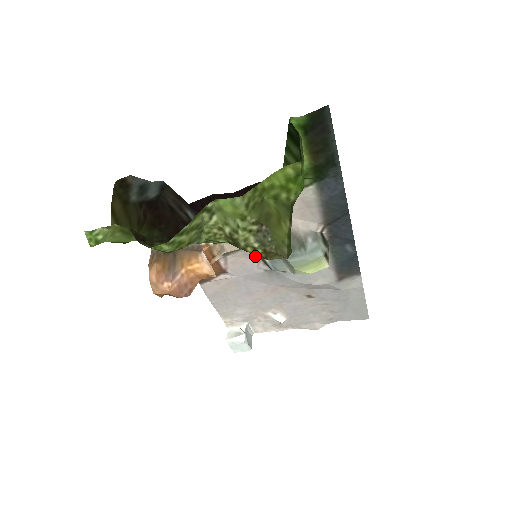
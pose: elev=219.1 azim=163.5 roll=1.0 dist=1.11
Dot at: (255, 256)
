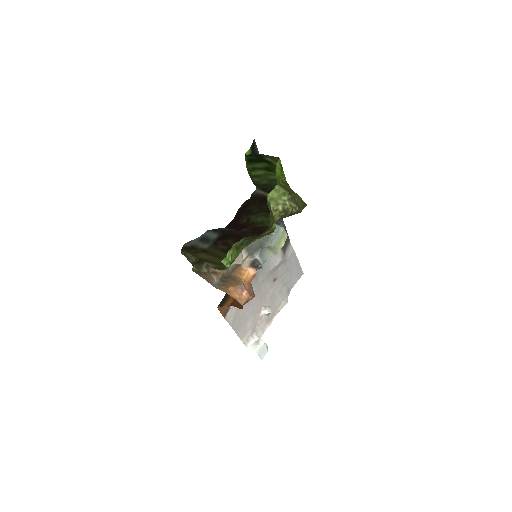
Dot at: (247, 265)
